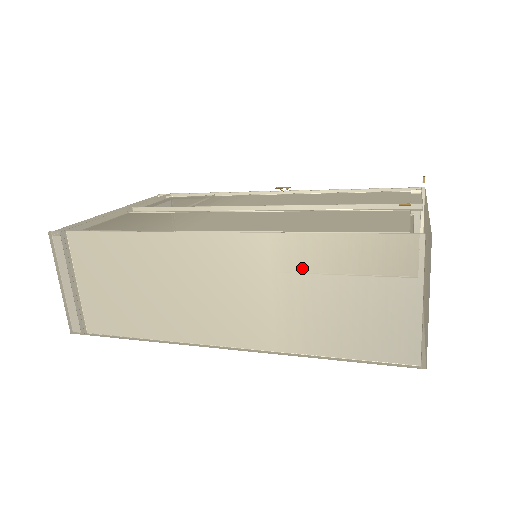
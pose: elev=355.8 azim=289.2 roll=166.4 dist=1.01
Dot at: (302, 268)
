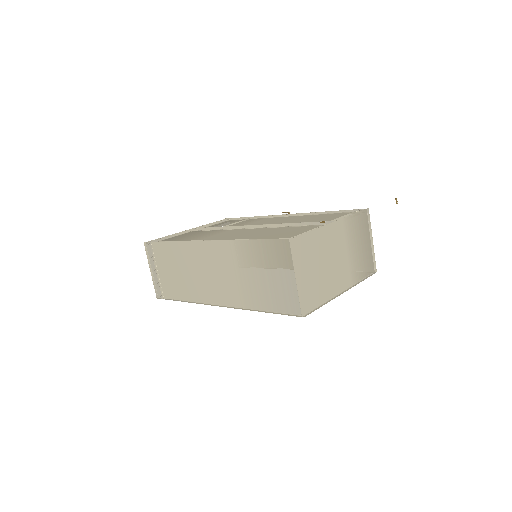
Dot at: (245, 259)
